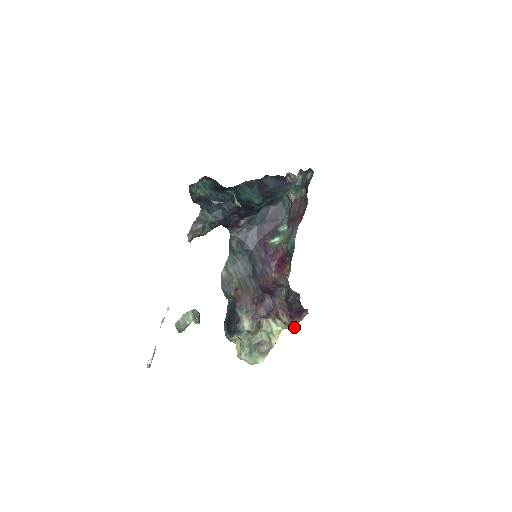
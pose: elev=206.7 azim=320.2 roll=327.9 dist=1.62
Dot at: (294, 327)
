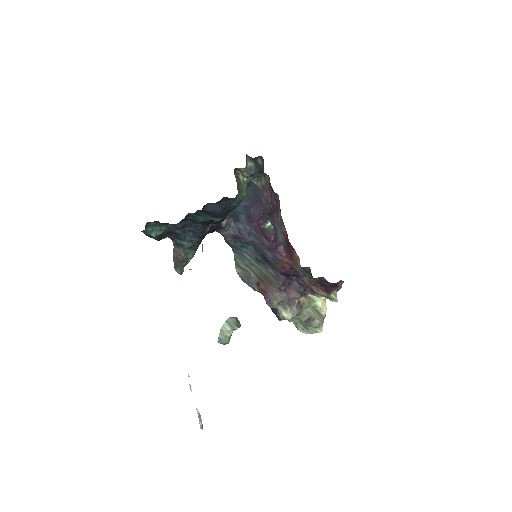
Dot at: (336, 296)
